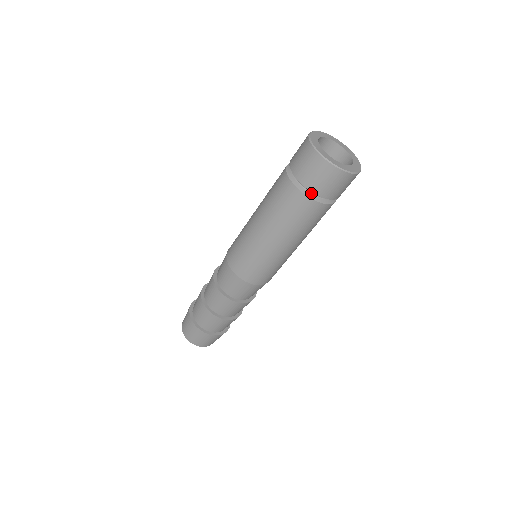
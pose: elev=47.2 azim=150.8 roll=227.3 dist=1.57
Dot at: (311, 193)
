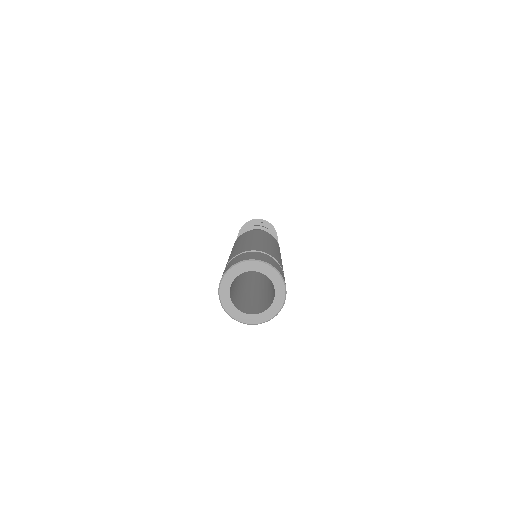
Dot at: occluded
